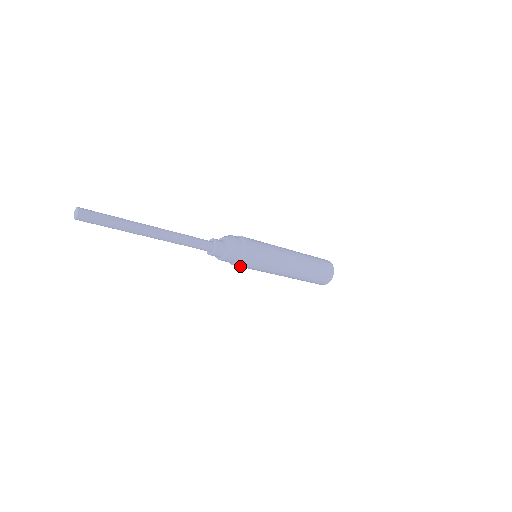
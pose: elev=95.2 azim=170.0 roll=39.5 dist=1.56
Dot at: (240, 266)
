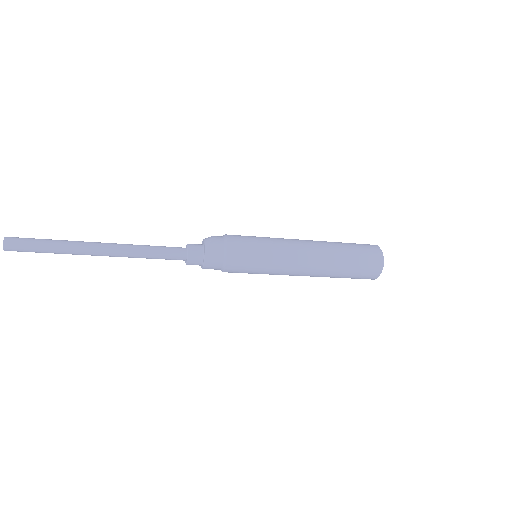
Dot at: (234, 269)
